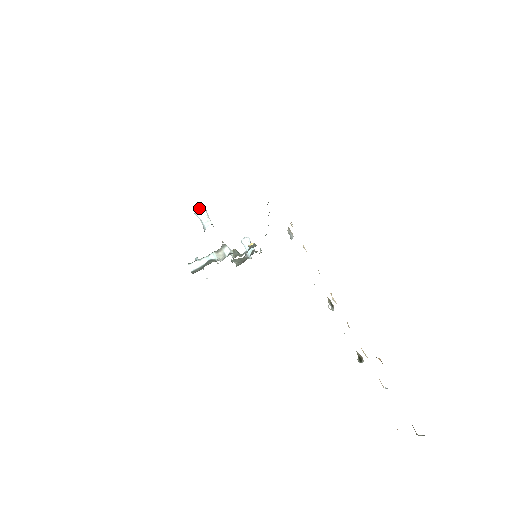
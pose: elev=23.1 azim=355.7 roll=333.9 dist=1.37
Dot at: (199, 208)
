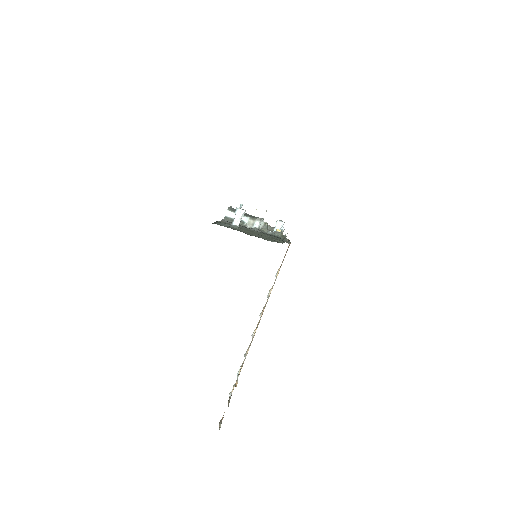
Dot at: (240, 208)
